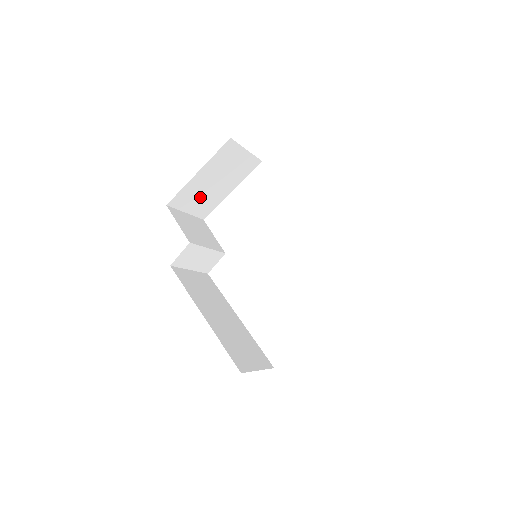
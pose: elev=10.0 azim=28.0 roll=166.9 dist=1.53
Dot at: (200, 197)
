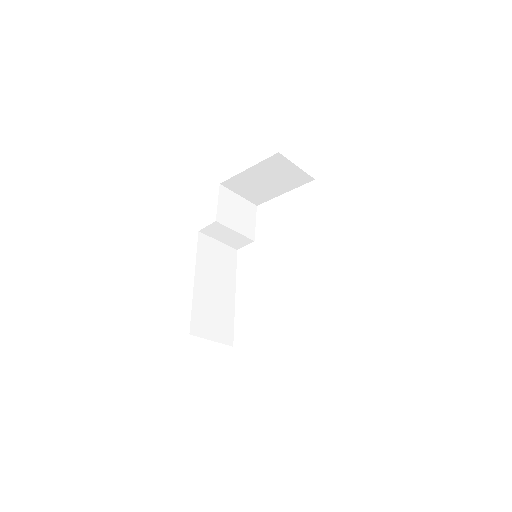
Dot at: (252, 188)
